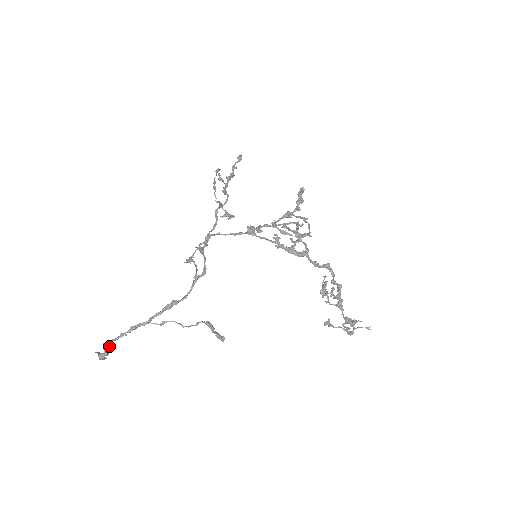
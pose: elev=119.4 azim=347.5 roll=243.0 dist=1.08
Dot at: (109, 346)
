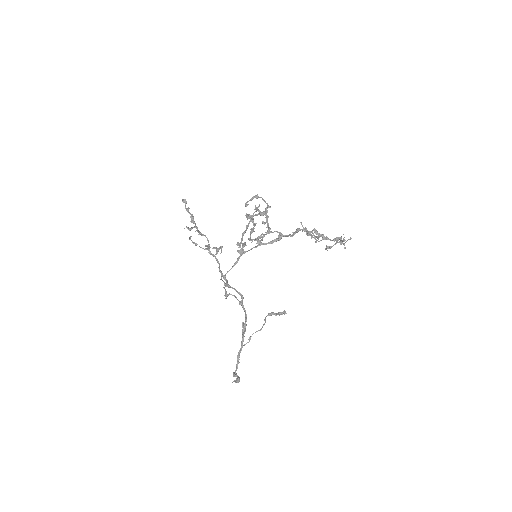
Dot at: (236, 375)
